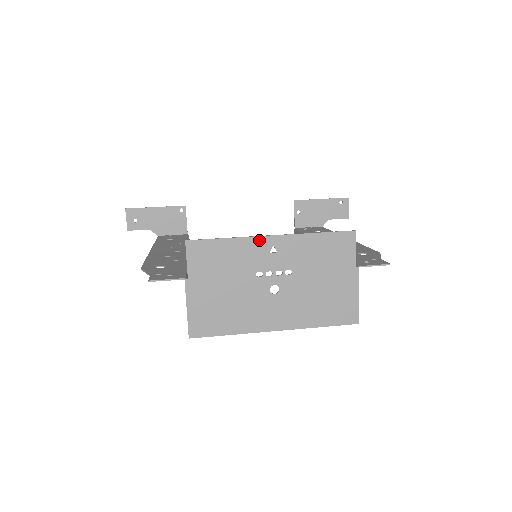
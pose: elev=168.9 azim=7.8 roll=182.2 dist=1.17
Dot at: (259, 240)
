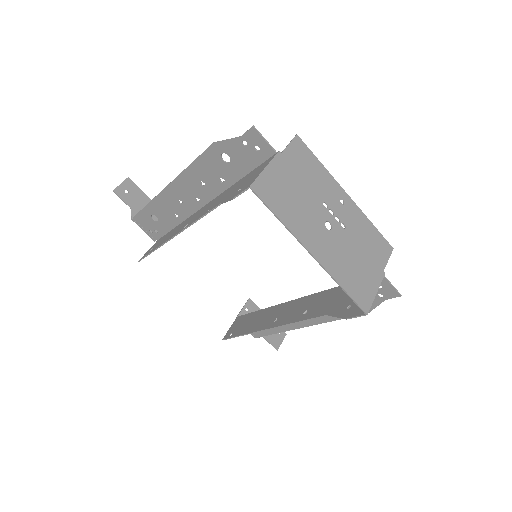
Dot at: (338, 187)
